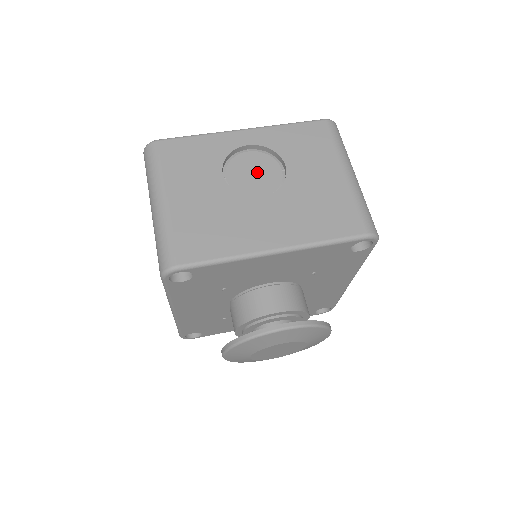
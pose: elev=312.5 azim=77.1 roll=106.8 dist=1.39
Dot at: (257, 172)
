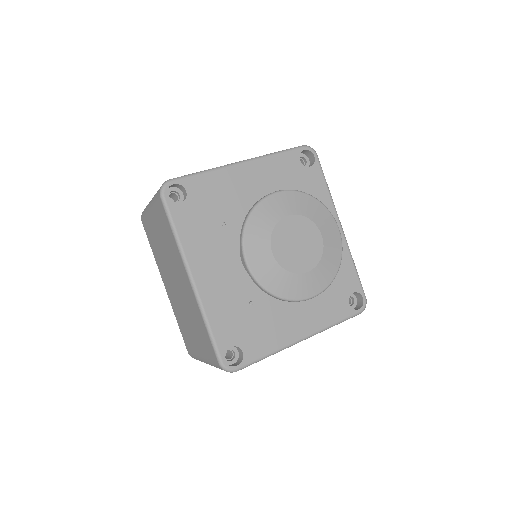
Dot at: occluded
